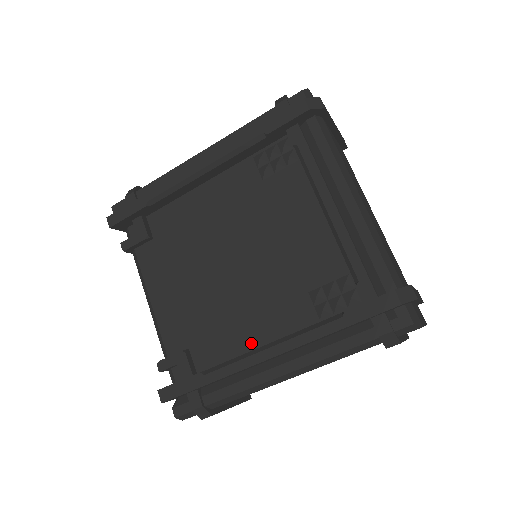
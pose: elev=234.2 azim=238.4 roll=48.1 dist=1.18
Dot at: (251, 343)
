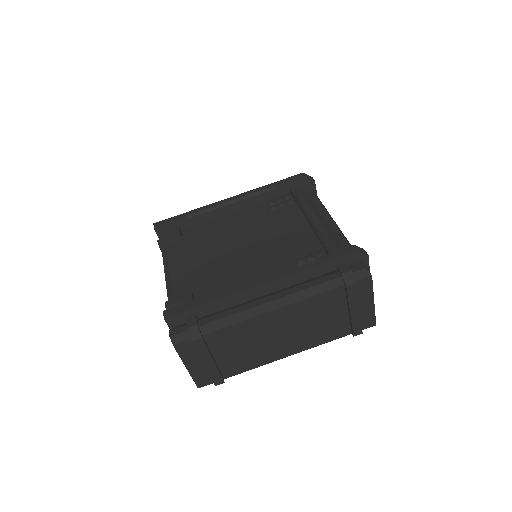
Dot at: occluded
